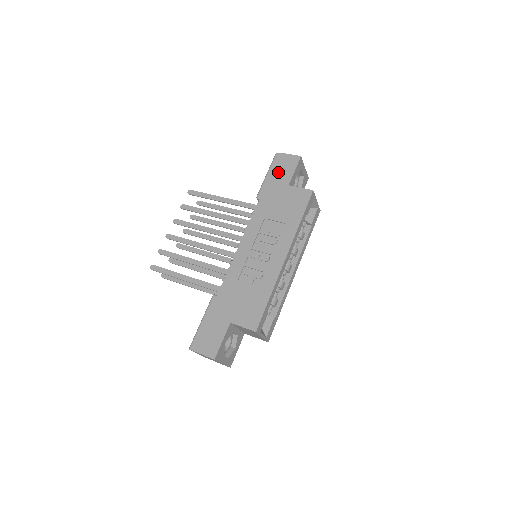
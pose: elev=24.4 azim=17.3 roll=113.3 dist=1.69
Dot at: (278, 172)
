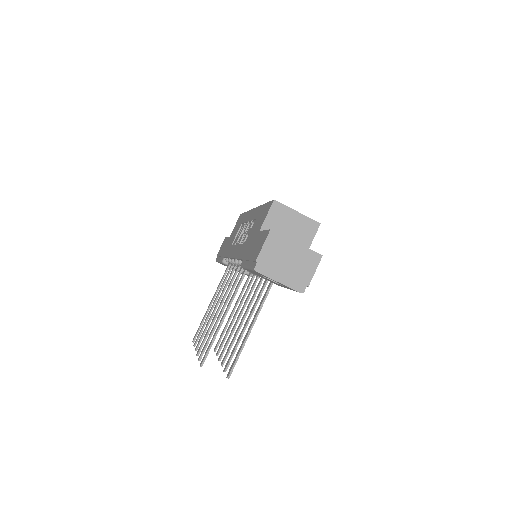
Dot at: (221, 250)
